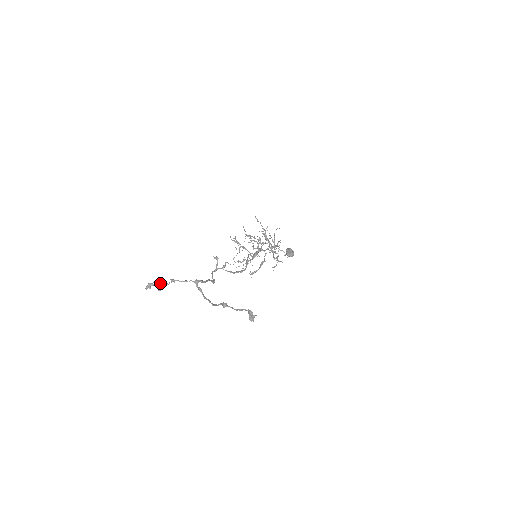
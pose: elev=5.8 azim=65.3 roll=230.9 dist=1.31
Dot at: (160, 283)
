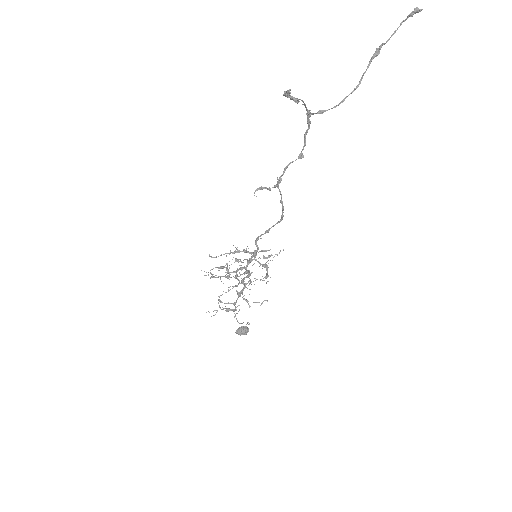
Dot at: (290, 98)
